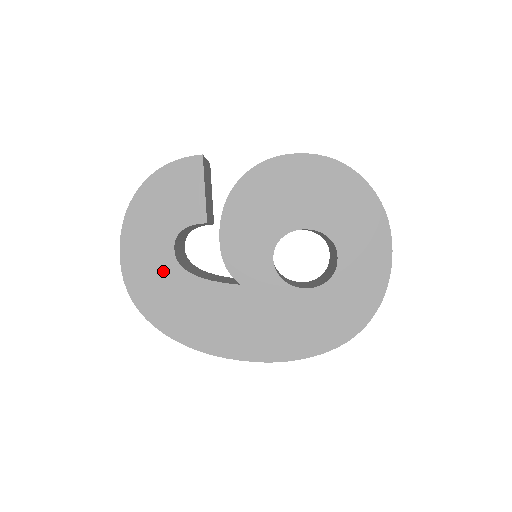
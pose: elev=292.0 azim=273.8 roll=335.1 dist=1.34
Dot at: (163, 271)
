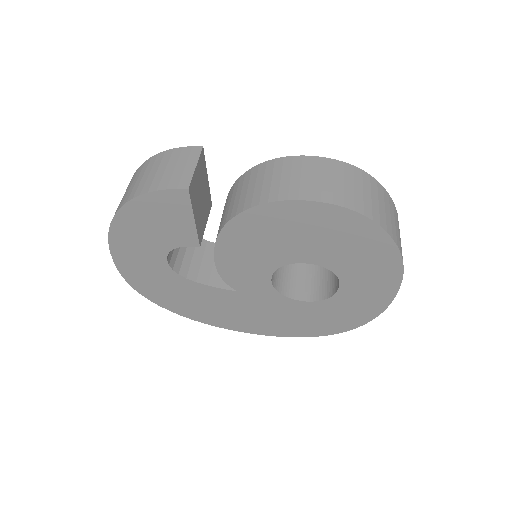
Dot at: (159, 274)
